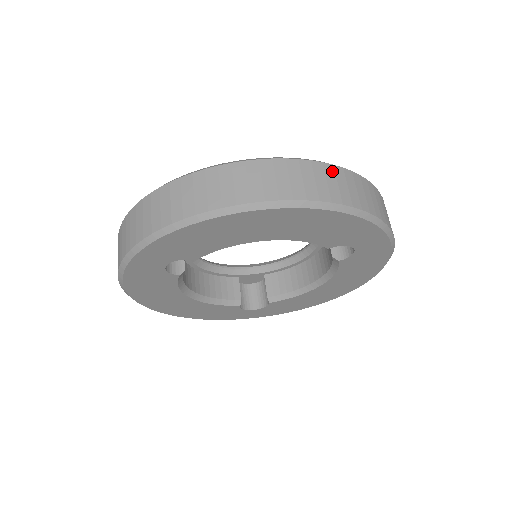
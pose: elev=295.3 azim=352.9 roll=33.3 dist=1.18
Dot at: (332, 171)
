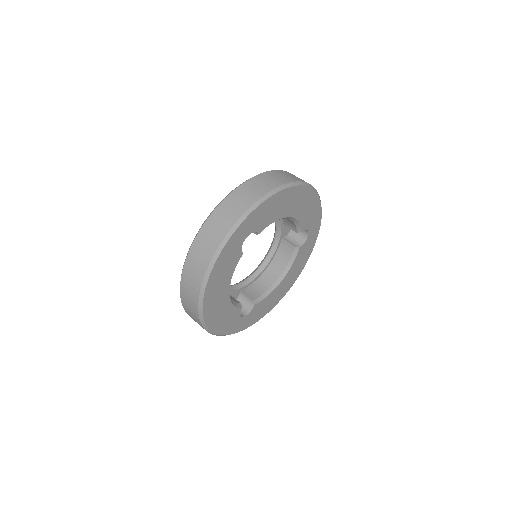
Dot at: occluded
